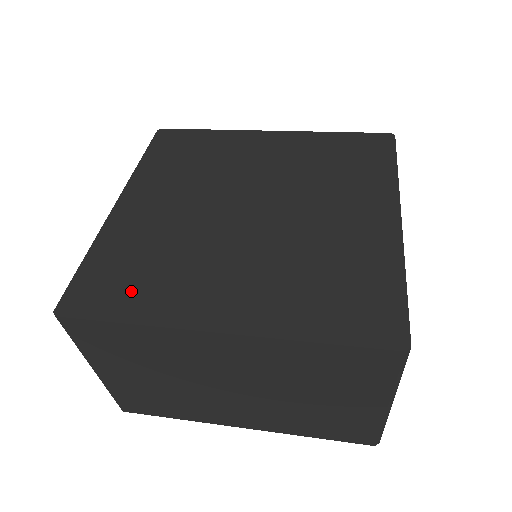
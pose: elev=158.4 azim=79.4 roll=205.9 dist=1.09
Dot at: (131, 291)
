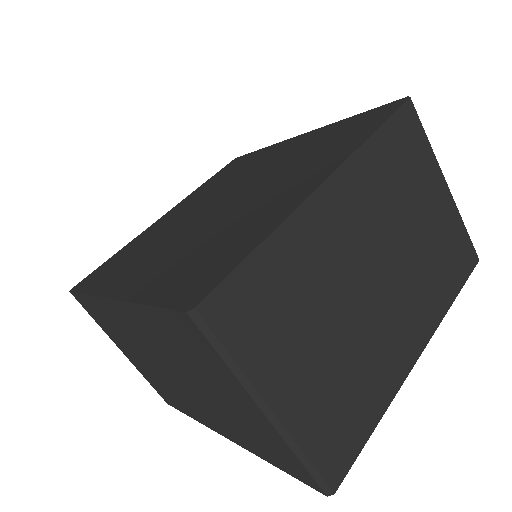
Dot at: (108, 273)
